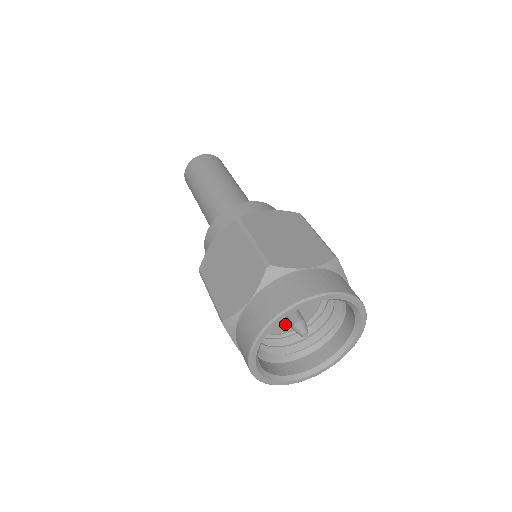
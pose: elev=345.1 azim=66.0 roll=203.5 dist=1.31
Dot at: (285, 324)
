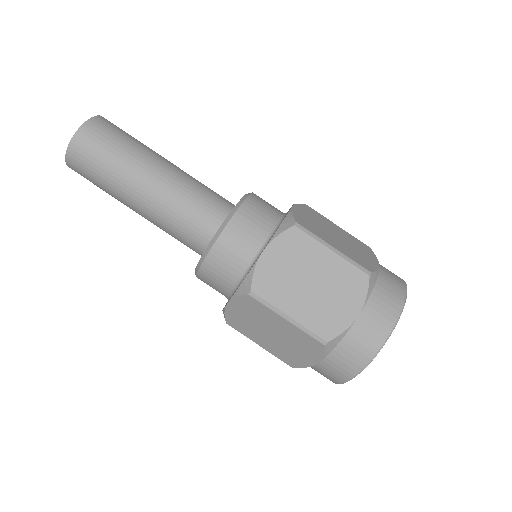
Dot at: occluded
